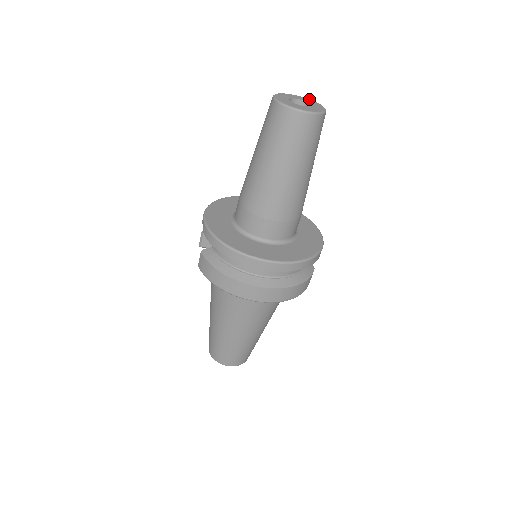
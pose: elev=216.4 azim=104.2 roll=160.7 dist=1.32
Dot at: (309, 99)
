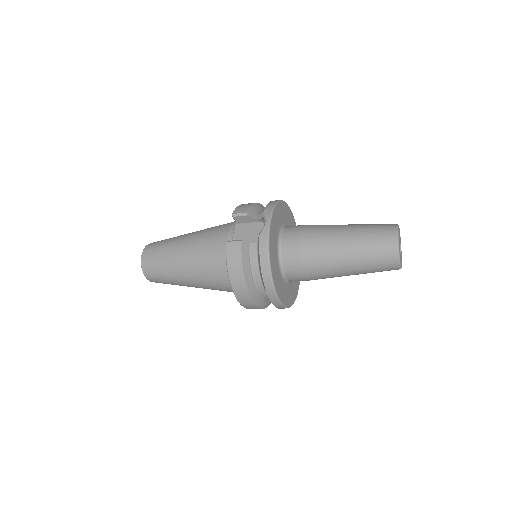
Dot at: occluded
